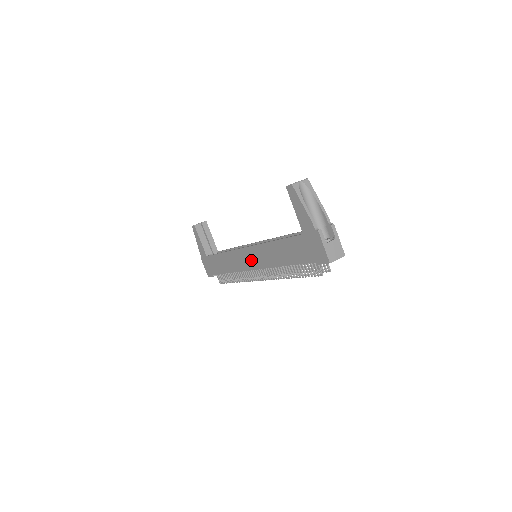
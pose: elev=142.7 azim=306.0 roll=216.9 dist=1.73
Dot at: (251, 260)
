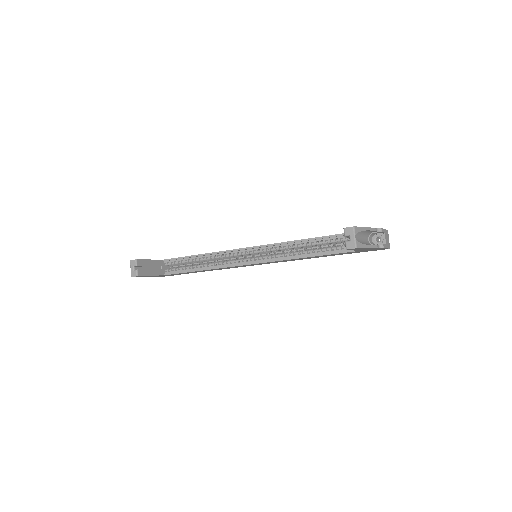
Dot at: occluded
